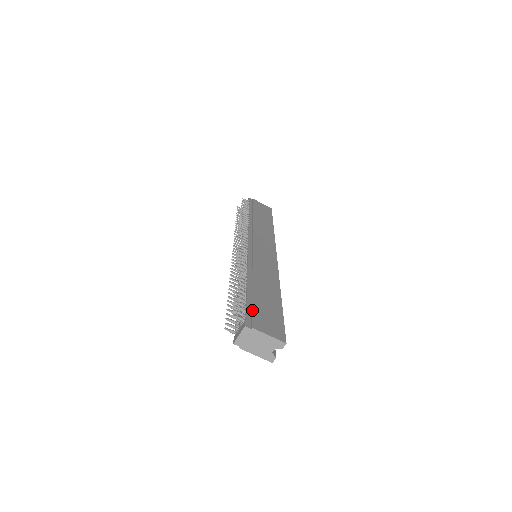
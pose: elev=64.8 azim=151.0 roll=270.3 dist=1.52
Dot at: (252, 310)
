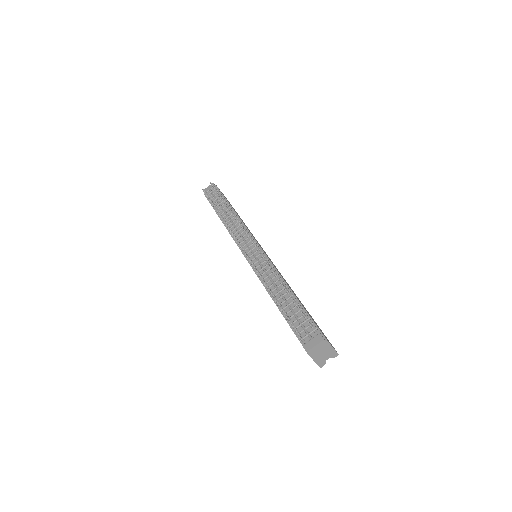
Dot at: occluded
